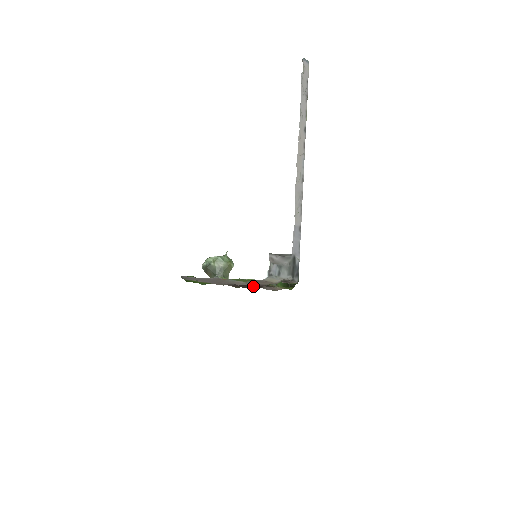
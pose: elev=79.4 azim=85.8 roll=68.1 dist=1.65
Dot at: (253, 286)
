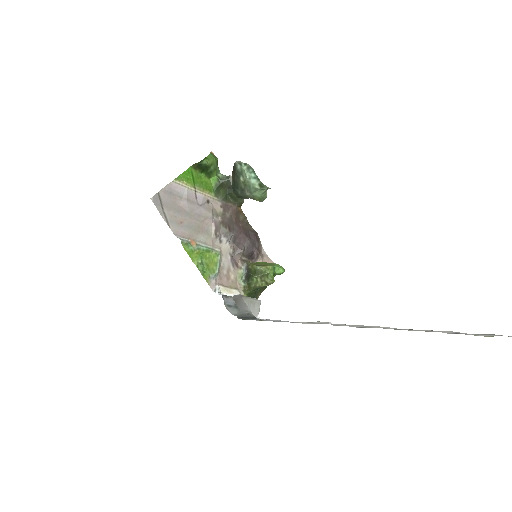
Dot at: (254, 231)
